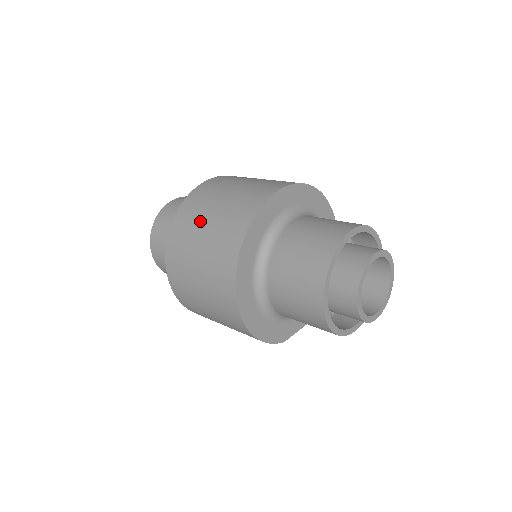
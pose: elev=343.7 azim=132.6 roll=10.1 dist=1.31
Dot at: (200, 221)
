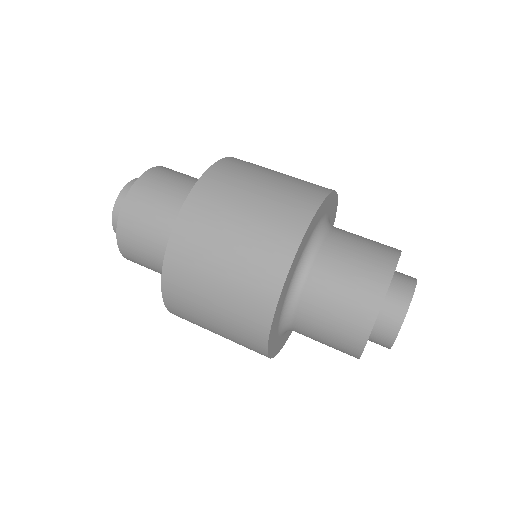
Dot at: occluded
